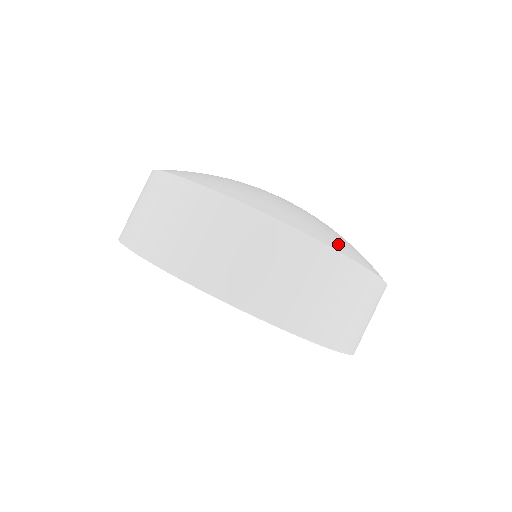
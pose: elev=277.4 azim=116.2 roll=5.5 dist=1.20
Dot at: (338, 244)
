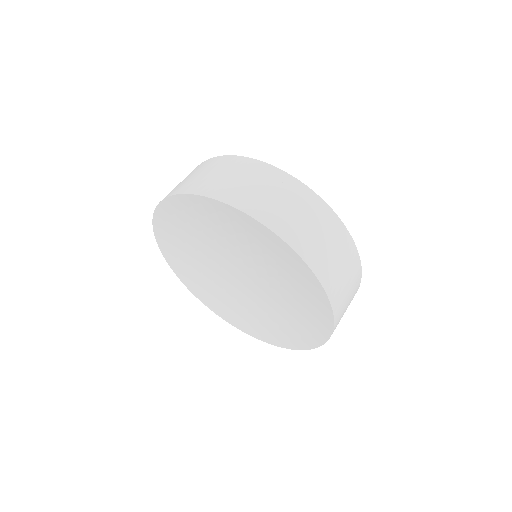
Dot at: occluded
